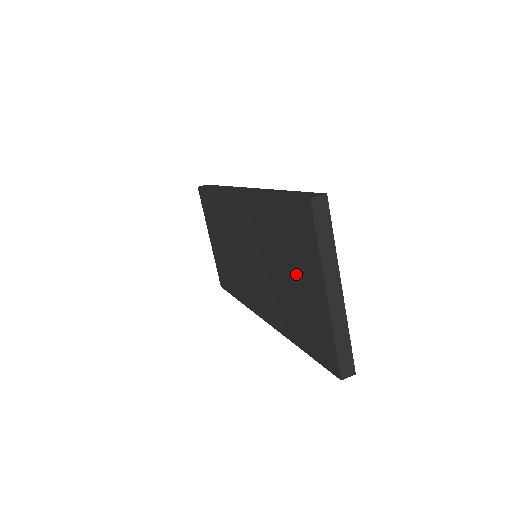
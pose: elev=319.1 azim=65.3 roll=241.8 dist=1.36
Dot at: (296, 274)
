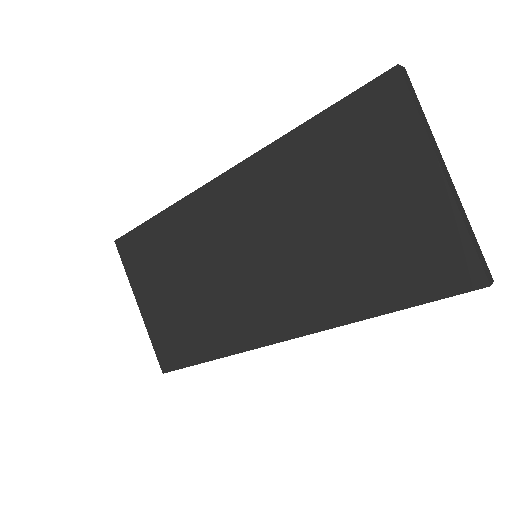
Dot at: (370, 196)
